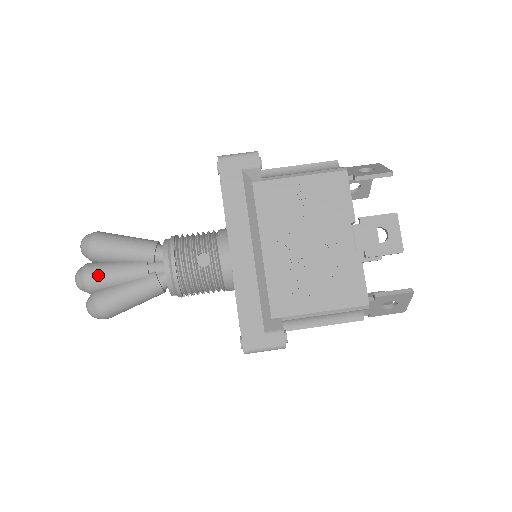
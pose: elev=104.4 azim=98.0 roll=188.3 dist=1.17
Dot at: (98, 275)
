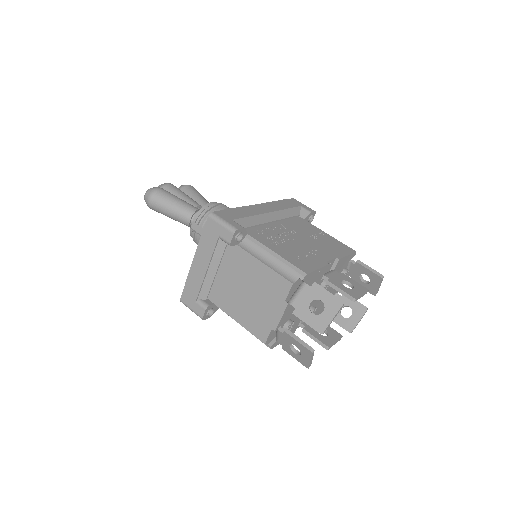
Dot at: (176, 188)
